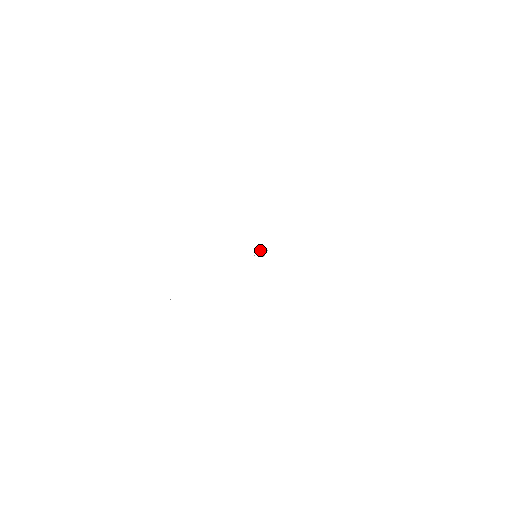
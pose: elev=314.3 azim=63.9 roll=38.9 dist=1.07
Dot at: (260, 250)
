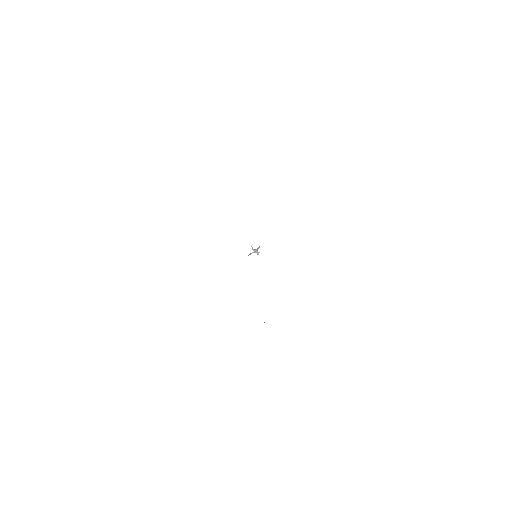
Dot at: (252, 249)
